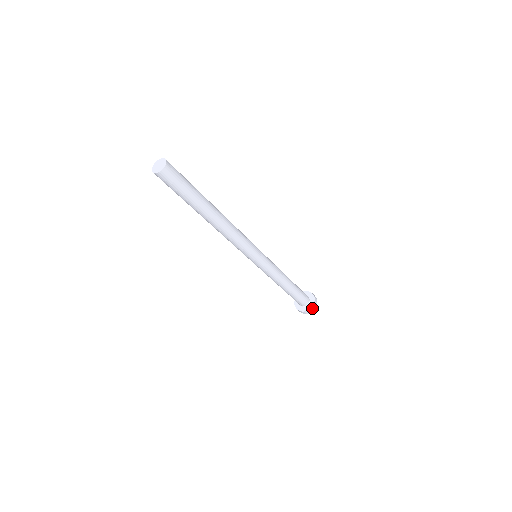
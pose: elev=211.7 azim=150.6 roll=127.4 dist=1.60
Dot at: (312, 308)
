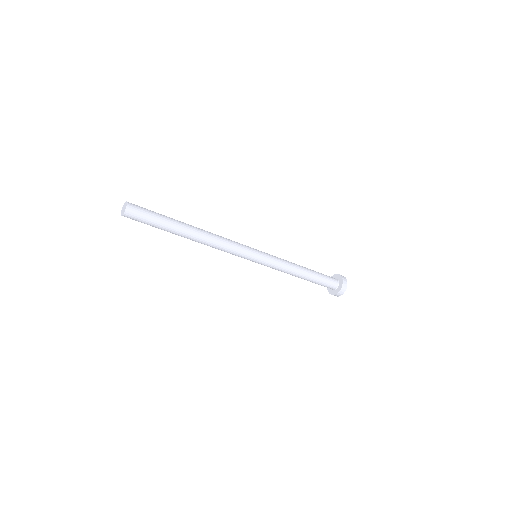
Dot at: (344, 283)
